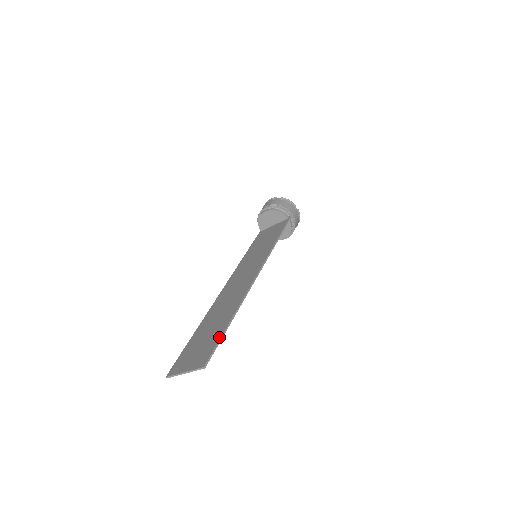
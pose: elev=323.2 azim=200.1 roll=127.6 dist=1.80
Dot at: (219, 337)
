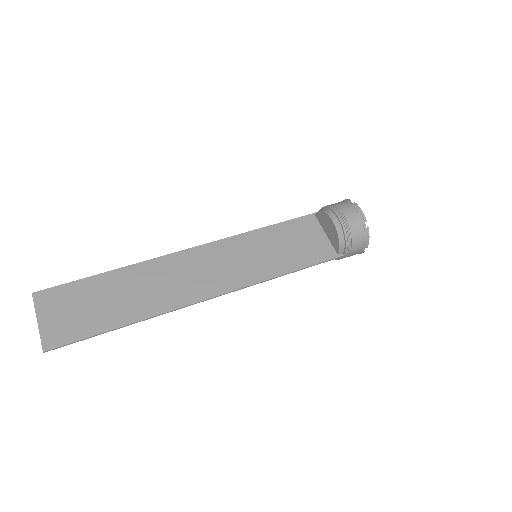
Dot at: (92, 333)
